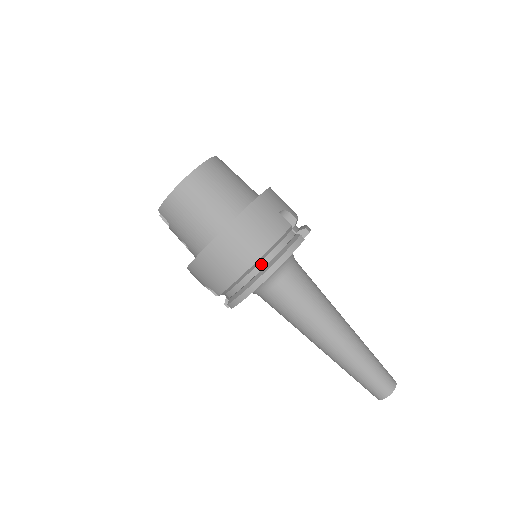
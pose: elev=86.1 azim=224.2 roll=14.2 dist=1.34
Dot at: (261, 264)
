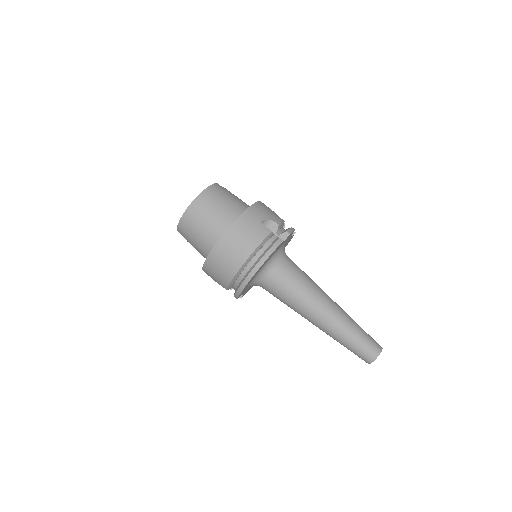
Dot at: (249, 264)
